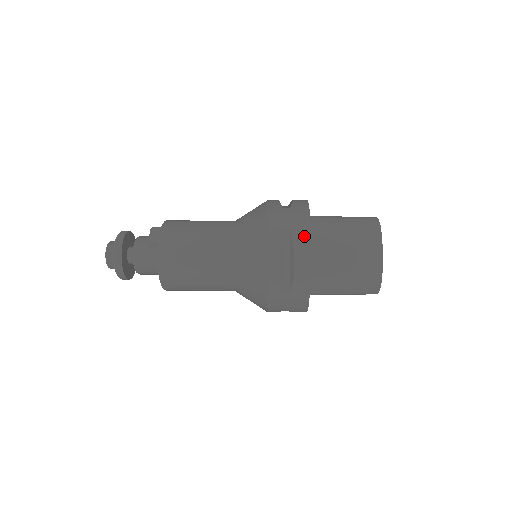
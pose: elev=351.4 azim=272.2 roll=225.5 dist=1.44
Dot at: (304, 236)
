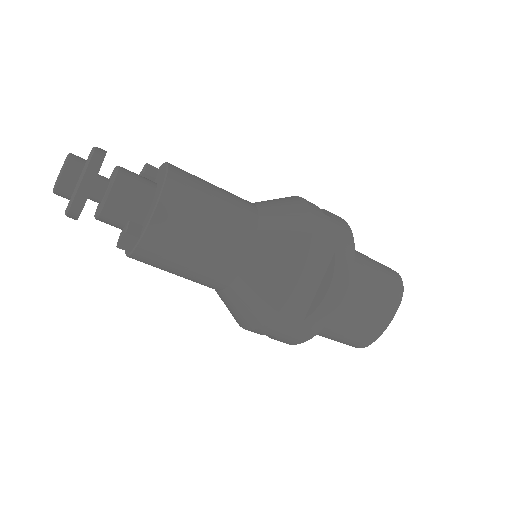
Dot at: occluded
